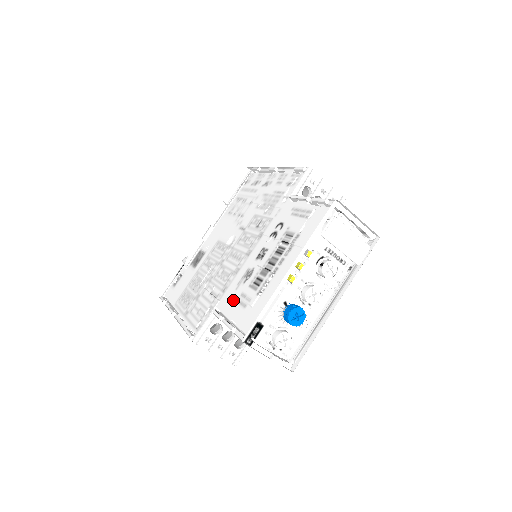
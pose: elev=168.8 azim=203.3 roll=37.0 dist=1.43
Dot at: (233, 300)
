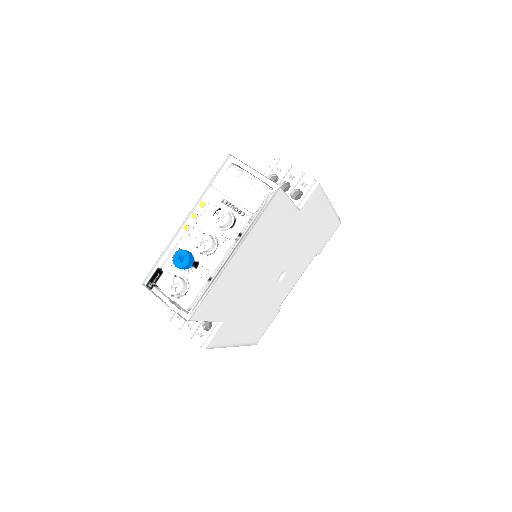
Dot at: occluded
